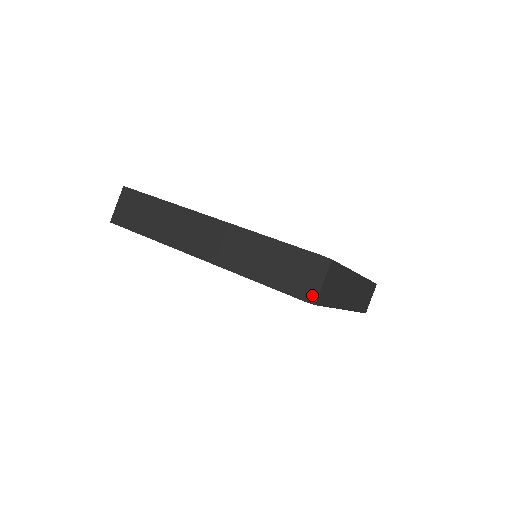
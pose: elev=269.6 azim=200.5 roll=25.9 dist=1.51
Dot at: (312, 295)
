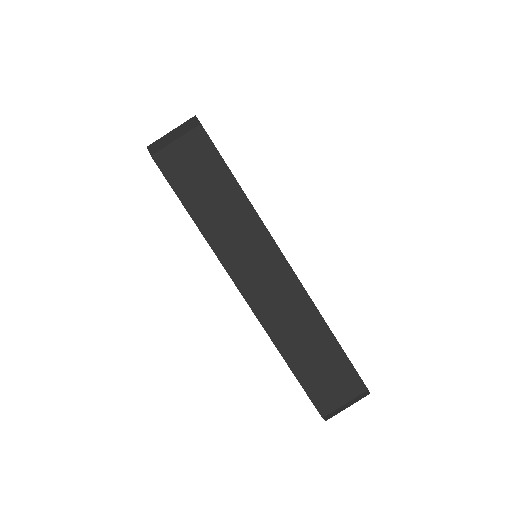
Dot at: (157, 146)
